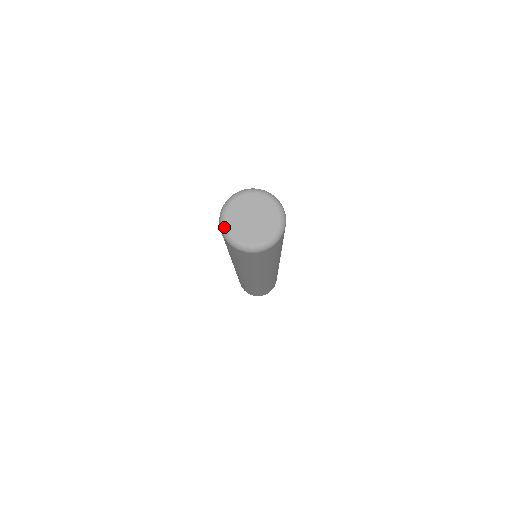
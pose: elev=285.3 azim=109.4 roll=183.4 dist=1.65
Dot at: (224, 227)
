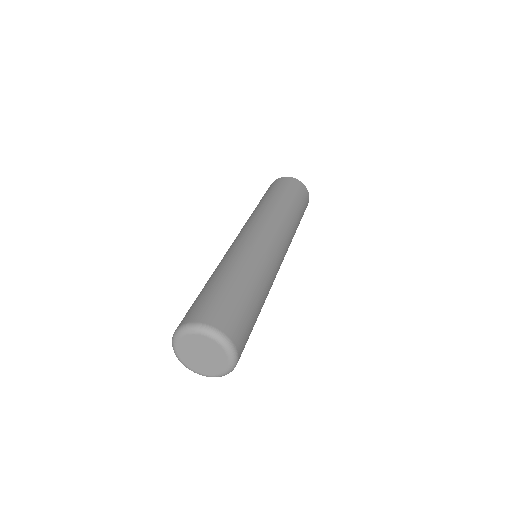
Dot at: (178, 336)
